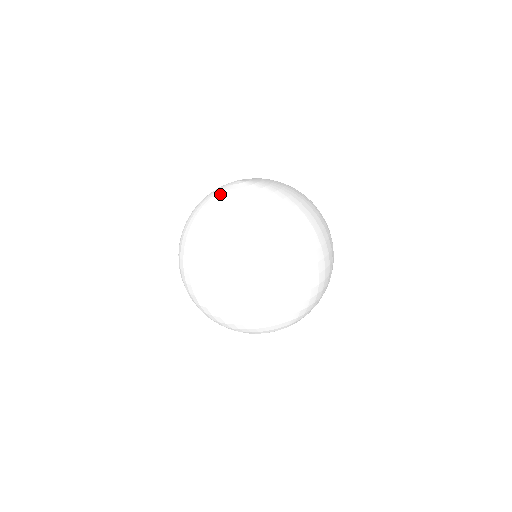
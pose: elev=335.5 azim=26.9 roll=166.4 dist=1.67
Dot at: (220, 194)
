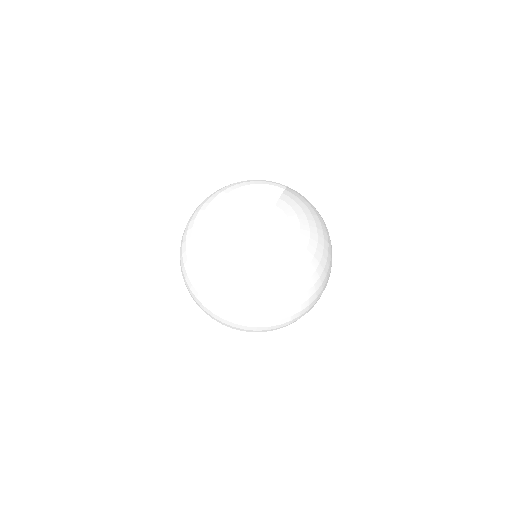
Dot at: (245, 249)
